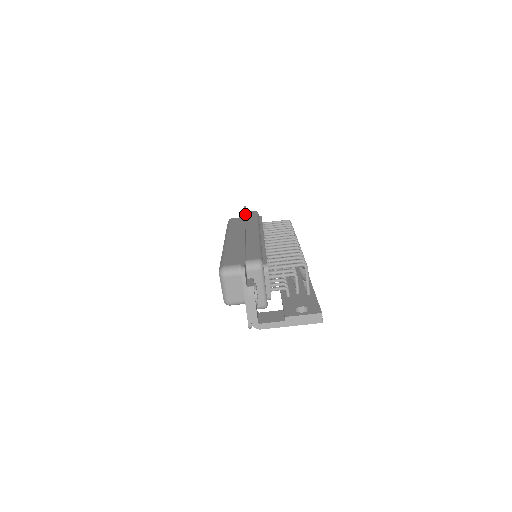
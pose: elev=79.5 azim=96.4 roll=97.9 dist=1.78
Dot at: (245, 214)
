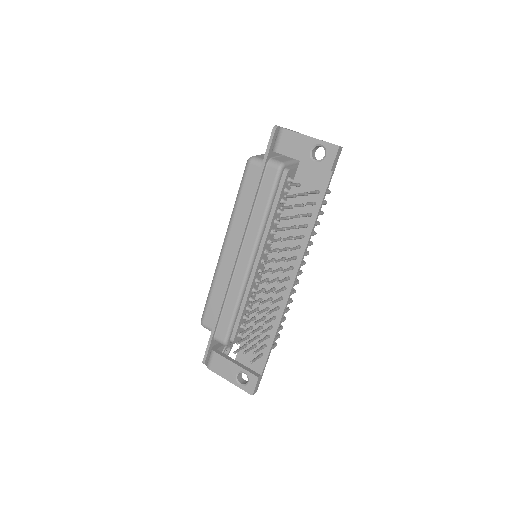
Dot at: occluded
